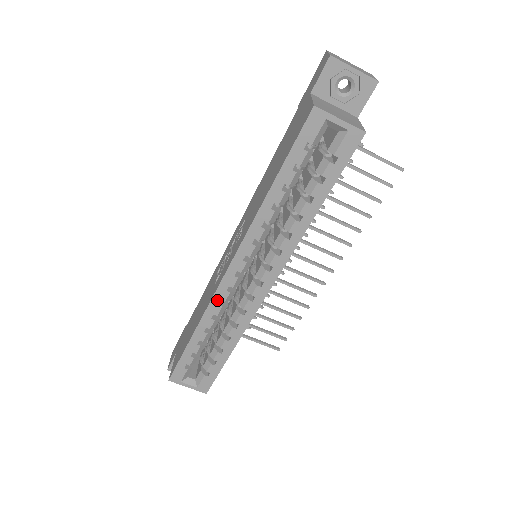
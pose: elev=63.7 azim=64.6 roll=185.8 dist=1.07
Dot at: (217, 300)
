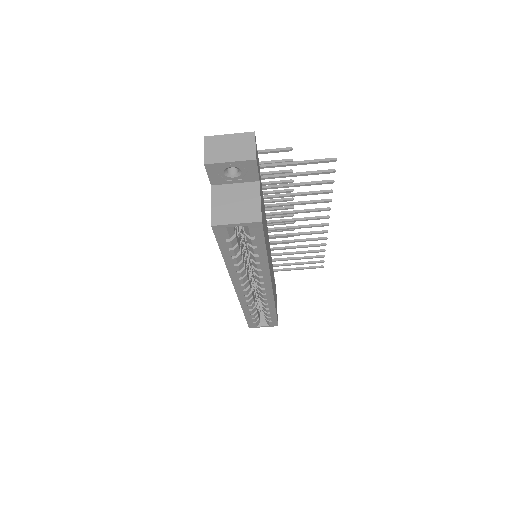
Dot at: (243, 301)
